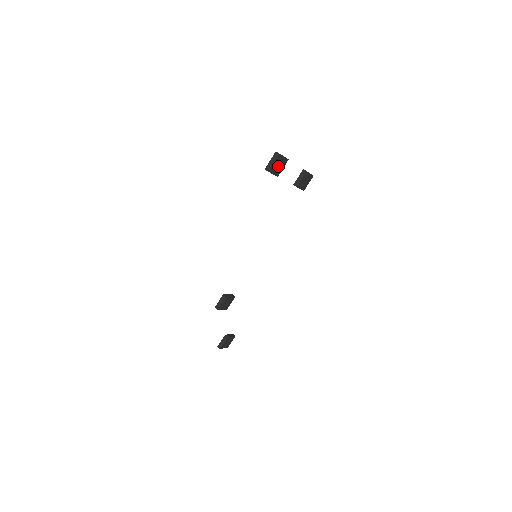
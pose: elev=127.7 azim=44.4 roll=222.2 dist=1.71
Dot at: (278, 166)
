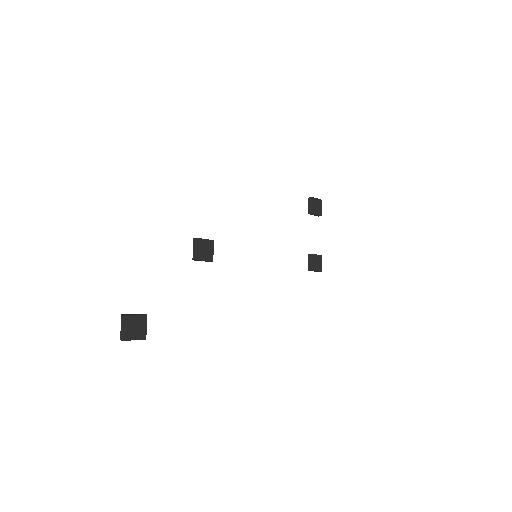
Dot at: (316, 207)
